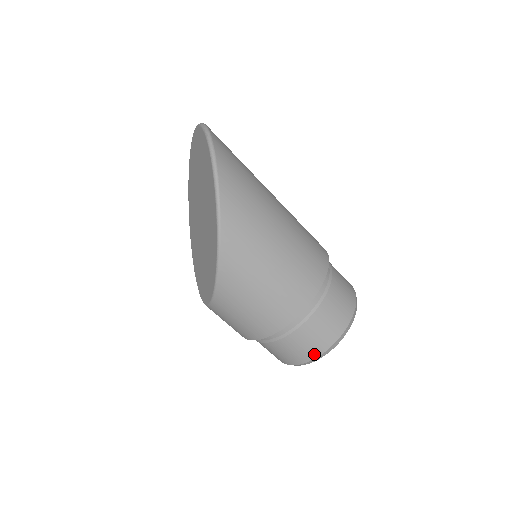
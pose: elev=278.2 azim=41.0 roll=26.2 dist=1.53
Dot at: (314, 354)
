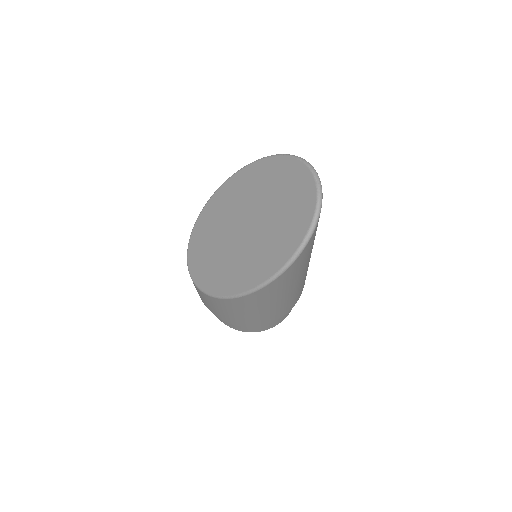
Dot at: (230, 326)
